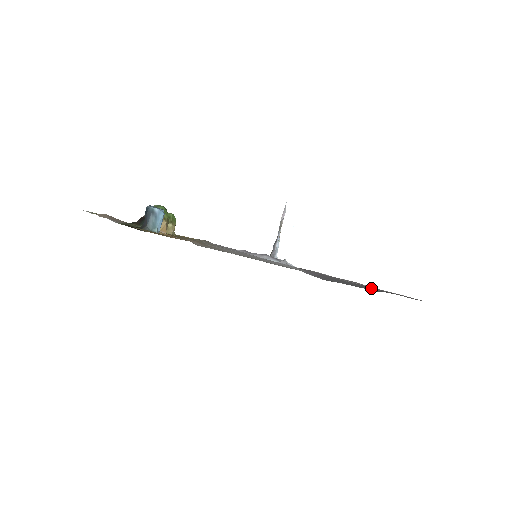
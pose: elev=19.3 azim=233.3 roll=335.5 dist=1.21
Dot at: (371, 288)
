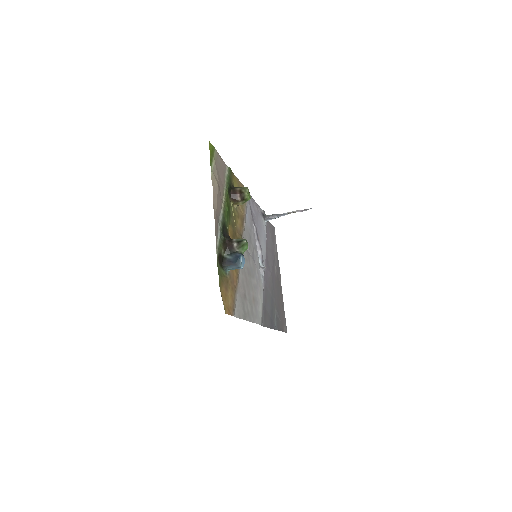
Dot at: (277, 313)
